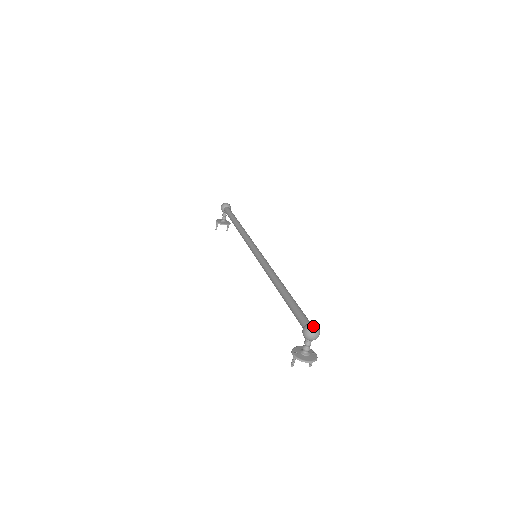
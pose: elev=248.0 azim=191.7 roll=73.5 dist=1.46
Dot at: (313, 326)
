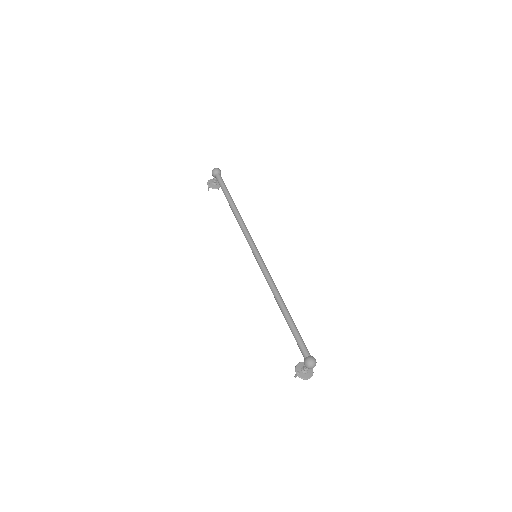
Dot at: (312, 362)
